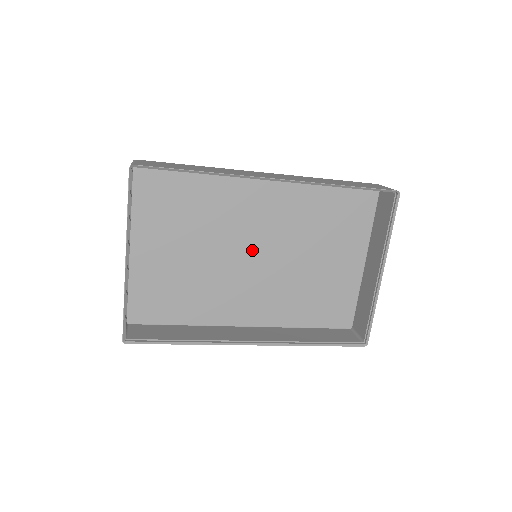
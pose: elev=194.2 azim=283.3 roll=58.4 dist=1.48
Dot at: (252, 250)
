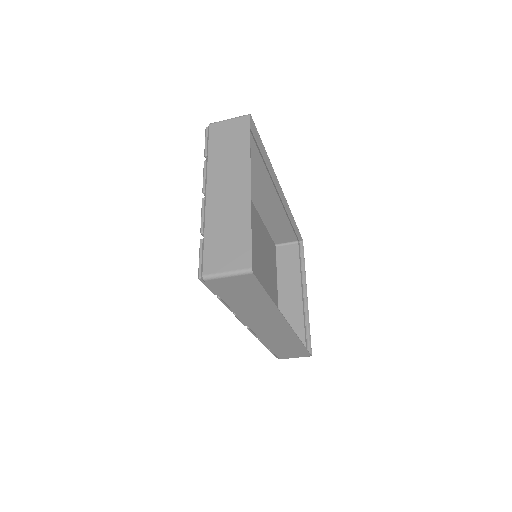
Dot at: occluded
